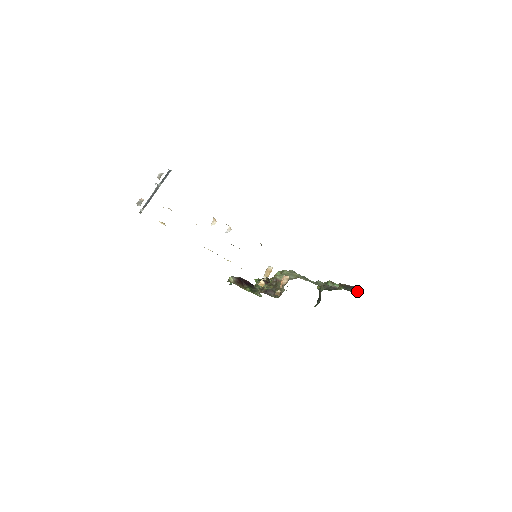
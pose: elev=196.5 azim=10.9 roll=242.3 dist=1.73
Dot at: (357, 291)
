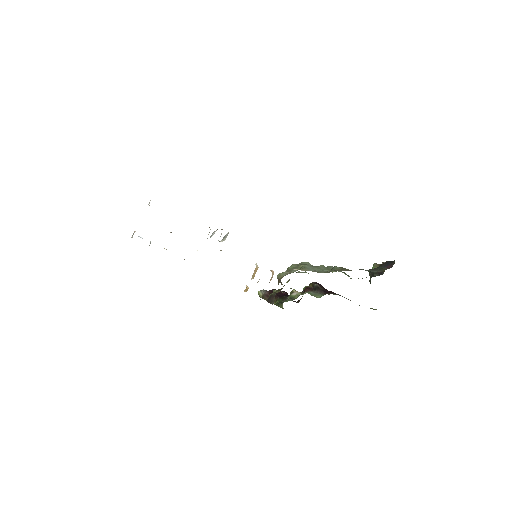
Dot at: (388, 267)
